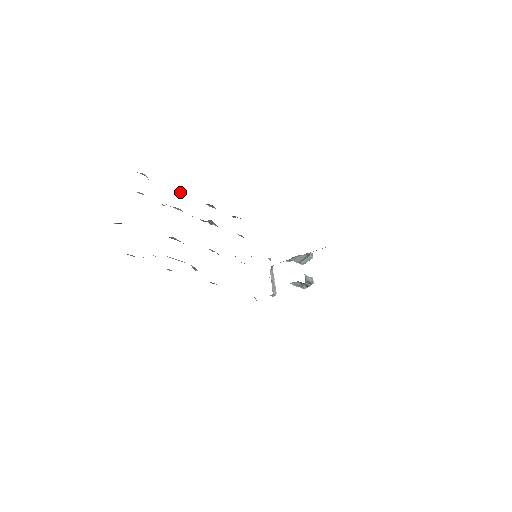
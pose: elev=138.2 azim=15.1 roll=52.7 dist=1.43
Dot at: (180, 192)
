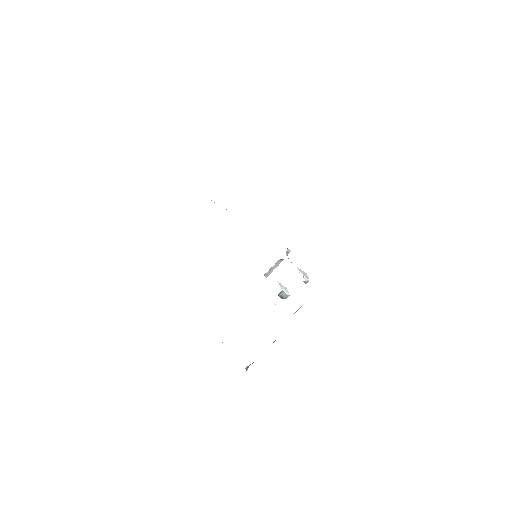
Dot at: occluded
